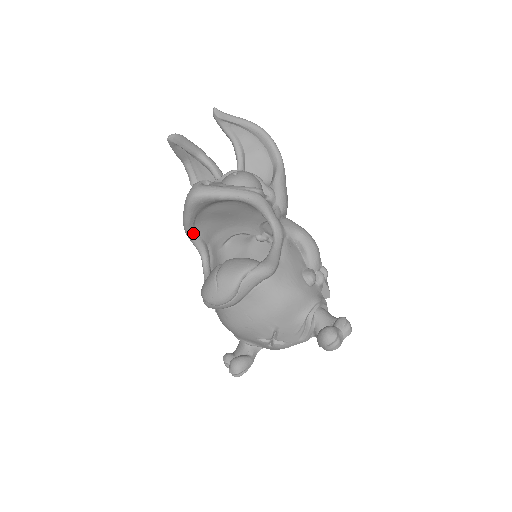
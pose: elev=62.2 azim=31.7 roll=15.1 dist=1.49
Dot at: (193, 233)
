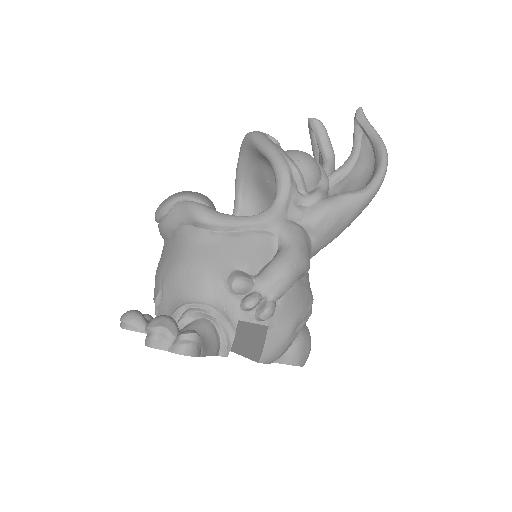
Dot at: (238, 191)
